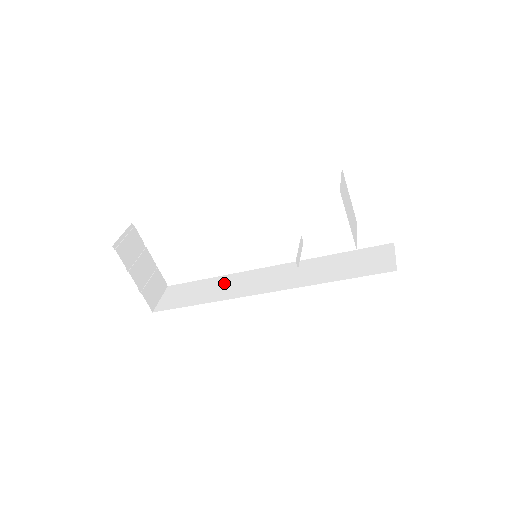
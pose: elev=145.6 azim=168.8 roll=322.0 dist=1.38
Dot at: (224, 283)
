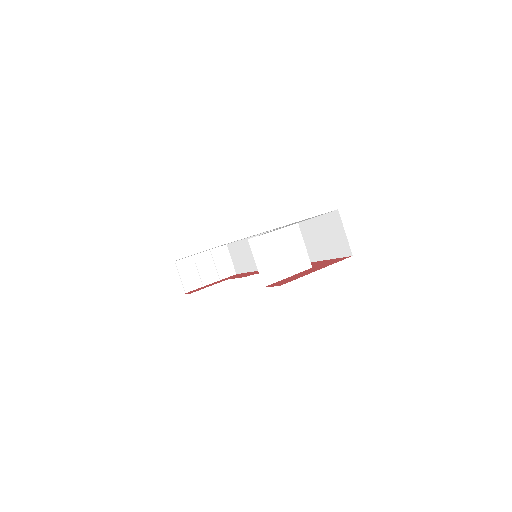
Dot at: occluded
